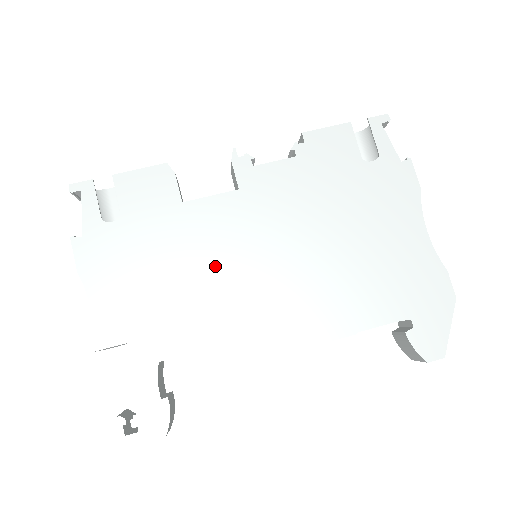
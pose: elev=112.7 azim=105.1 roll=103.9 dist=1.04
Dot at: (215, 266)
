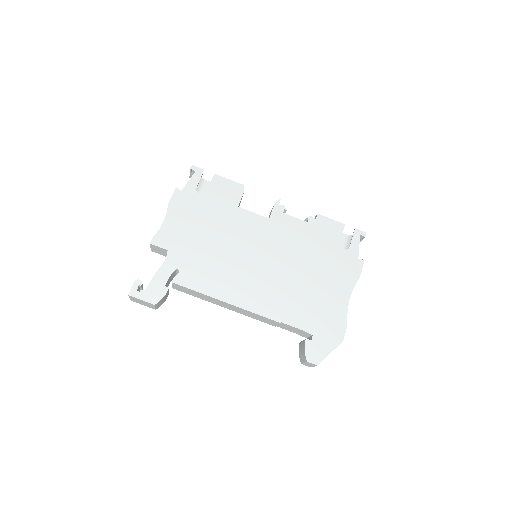
Dot at: (234, 245)
